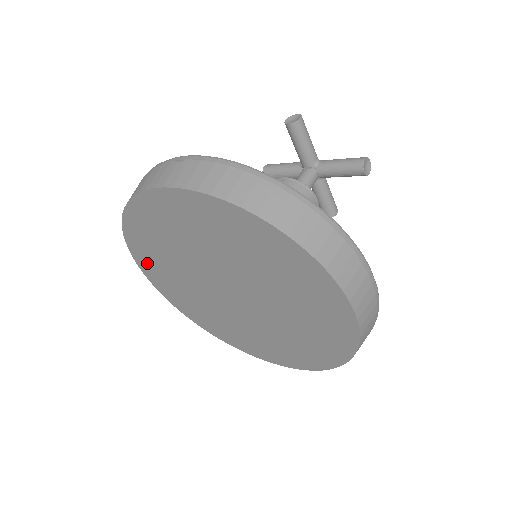
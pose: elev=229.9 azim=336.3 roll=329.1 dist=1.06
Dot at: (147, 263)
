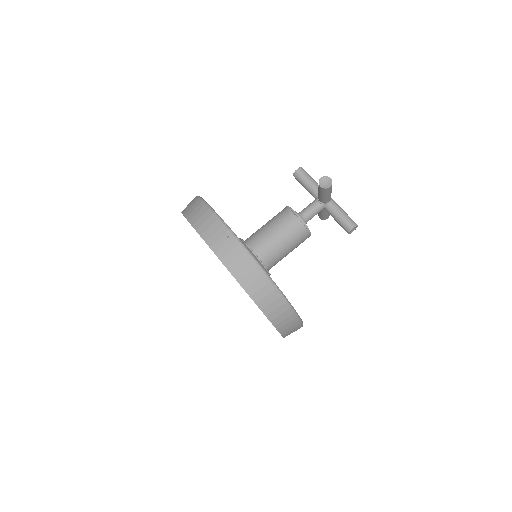
Dot at: occluded
